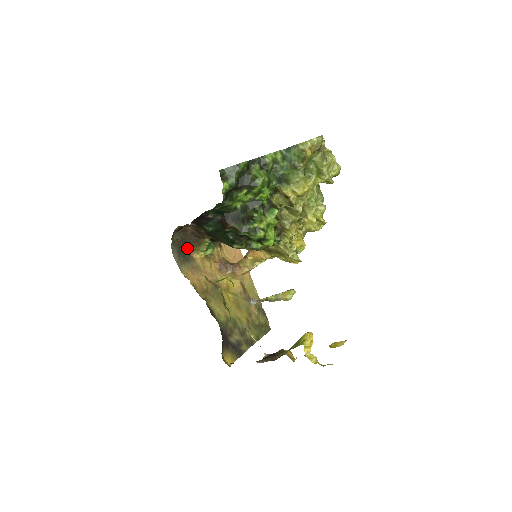
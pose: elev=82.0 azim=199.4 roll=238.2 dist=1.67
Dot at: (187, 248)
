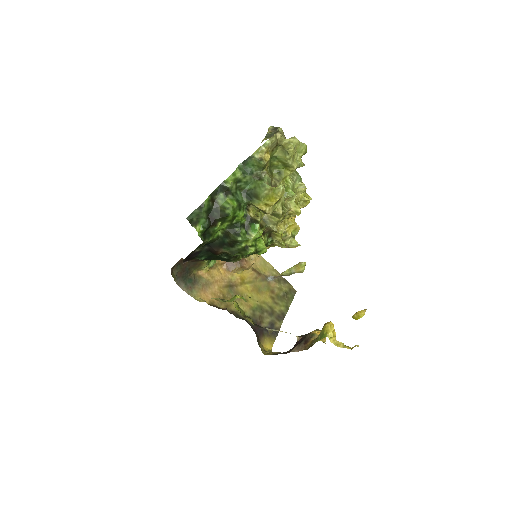
Dot at: (190, 272)
